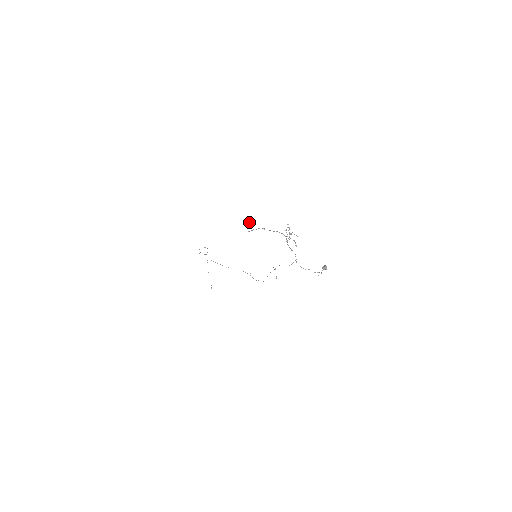
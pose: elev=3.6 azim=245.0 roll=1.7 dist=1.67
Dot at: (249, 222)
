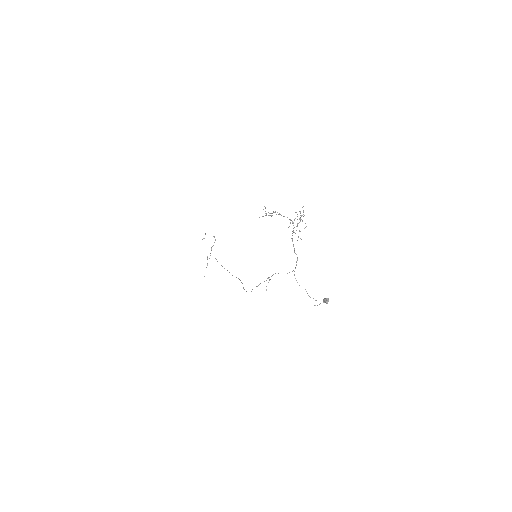
Dot at: (265, 207)
